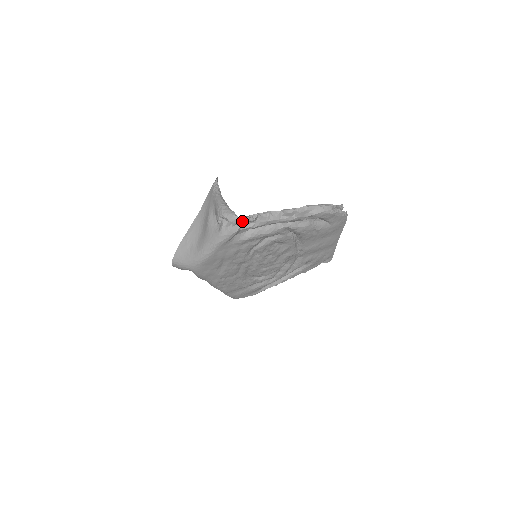
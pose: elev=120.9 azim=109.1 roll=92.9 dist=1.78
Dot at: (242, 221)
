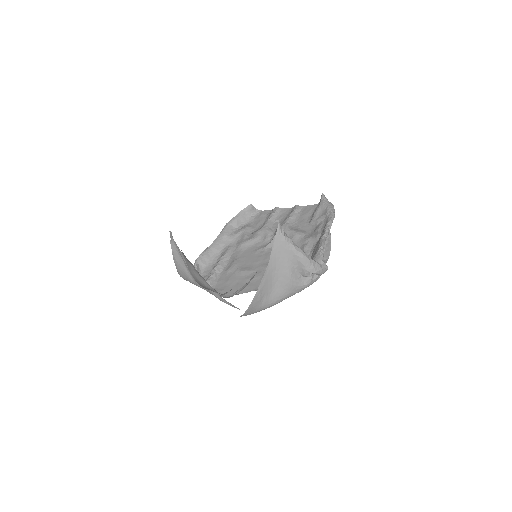
Dot at: occluded
